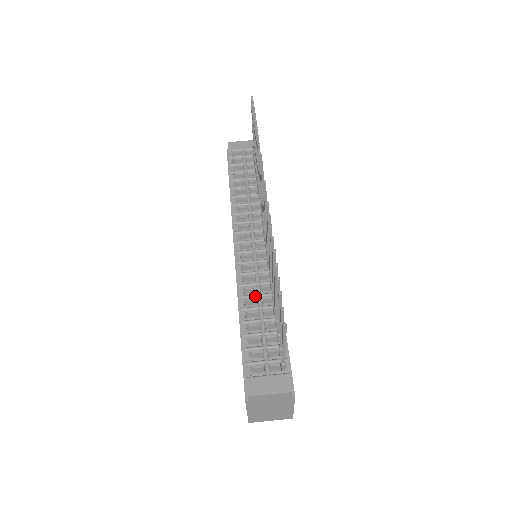
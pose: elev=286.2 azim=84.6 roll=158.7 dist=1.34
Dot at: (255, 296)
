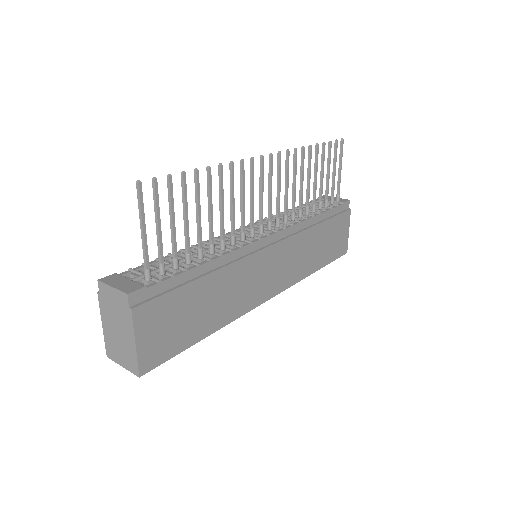
Dot at: occluded
